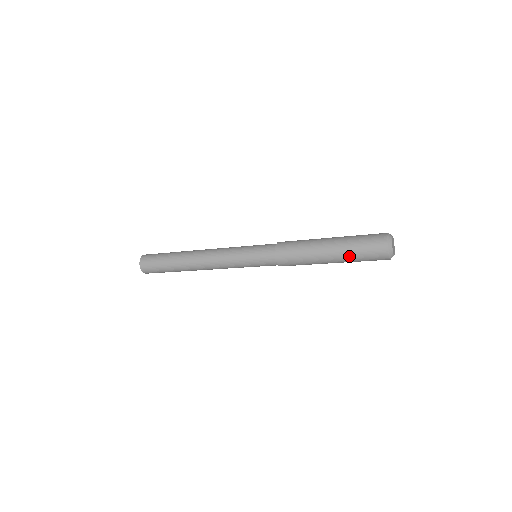
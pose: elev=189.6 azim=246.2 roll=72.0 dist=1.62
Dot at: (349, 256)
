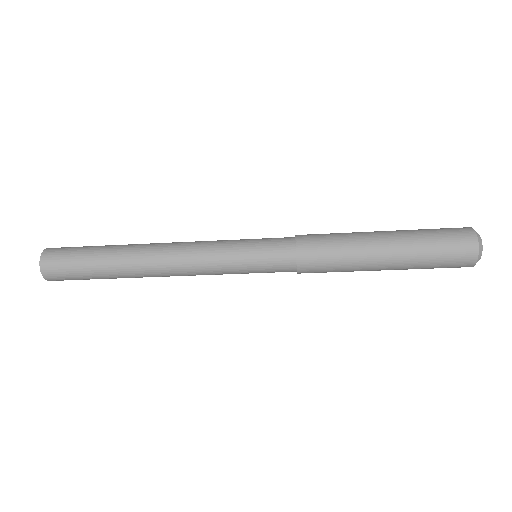
Dot at: (417, 247)
